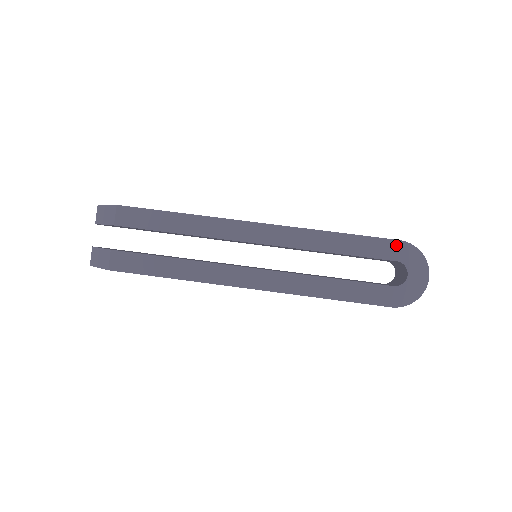
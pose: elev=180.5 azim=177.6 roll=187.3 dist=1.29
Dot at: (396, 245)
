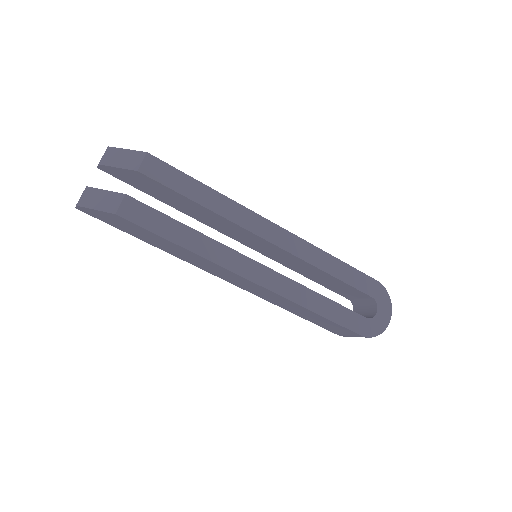
Dot at: (374, 283)
